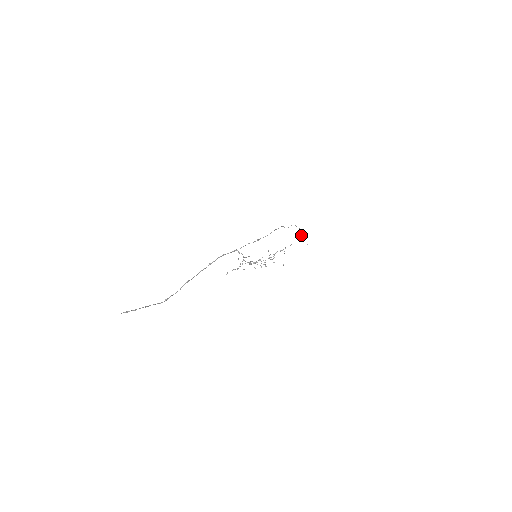
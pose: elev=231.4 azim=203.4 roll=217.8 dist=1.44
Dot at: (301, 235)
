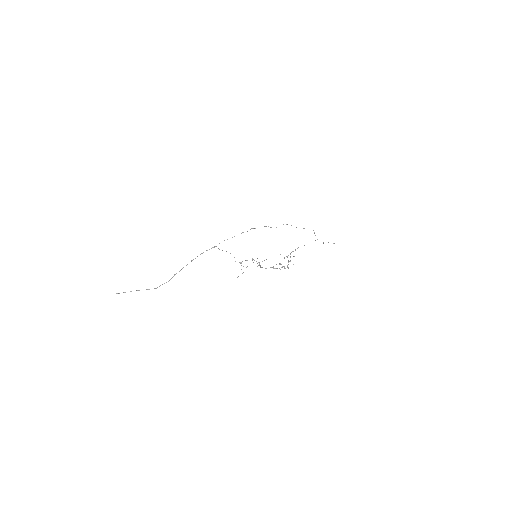
Dot at: occluded
